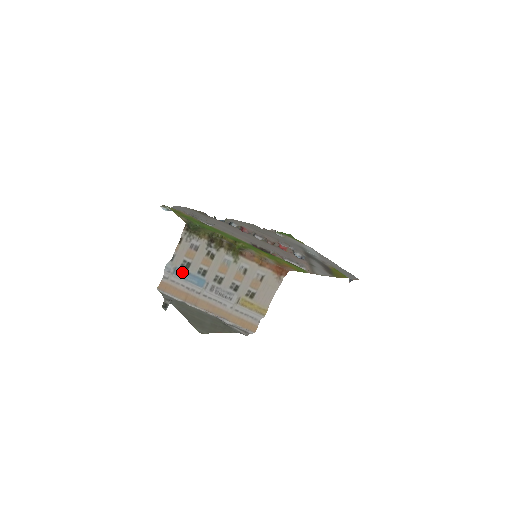
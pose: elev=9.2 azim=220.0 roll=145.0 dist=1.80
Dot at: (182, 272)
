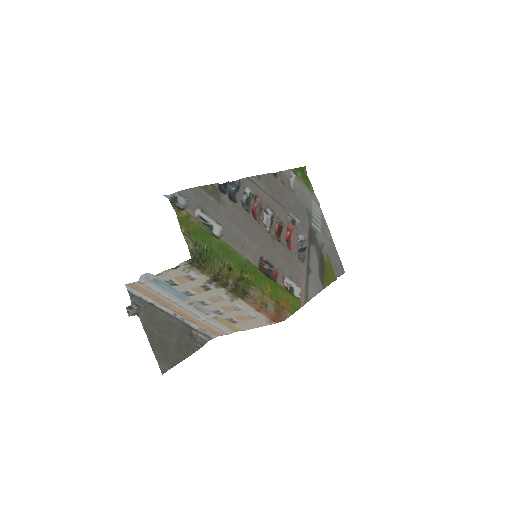
Dot at: (163, 284)
